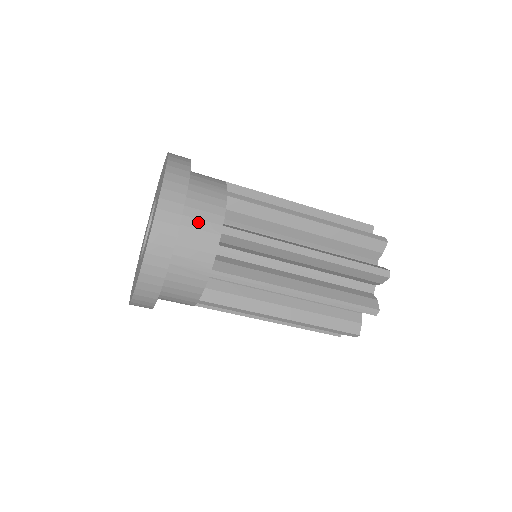
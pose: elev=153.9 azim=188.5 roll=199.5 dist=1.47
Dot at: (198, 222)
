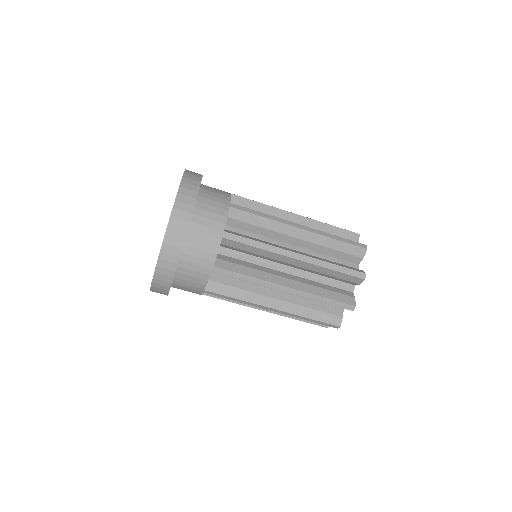
Dot at: (204, 228)
